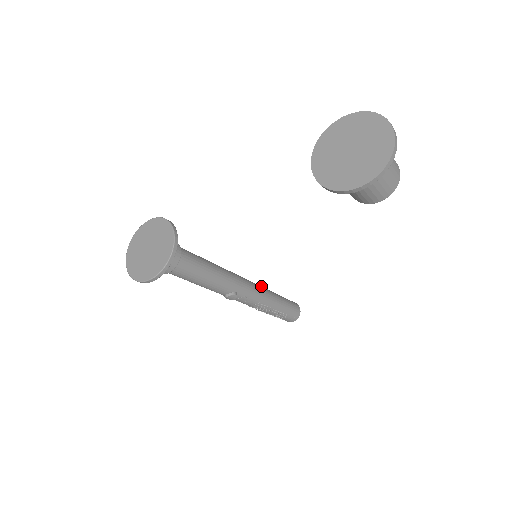
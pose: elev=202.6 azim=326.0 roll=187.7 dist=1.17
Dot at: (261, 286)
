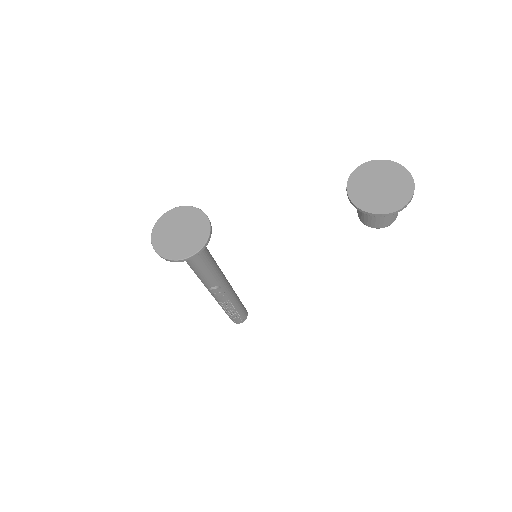
Dot at: occluded
